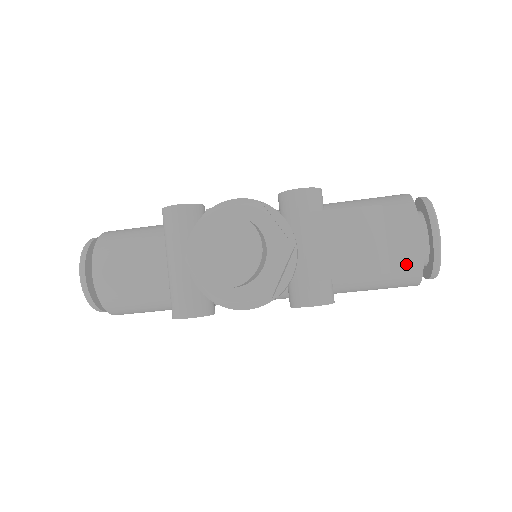
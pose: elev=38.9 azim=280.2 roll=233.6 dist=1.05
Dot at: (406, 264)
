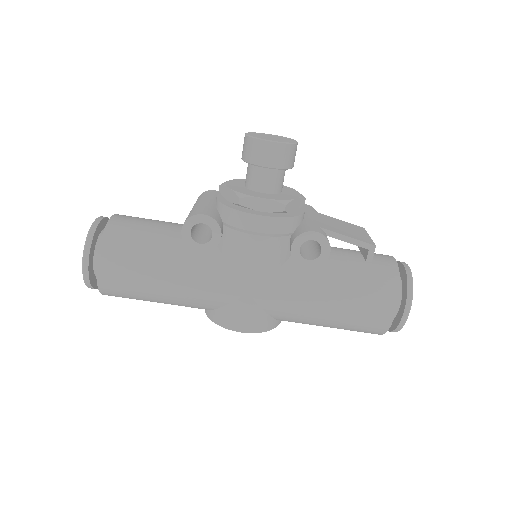
Dot at: (385, 270)
